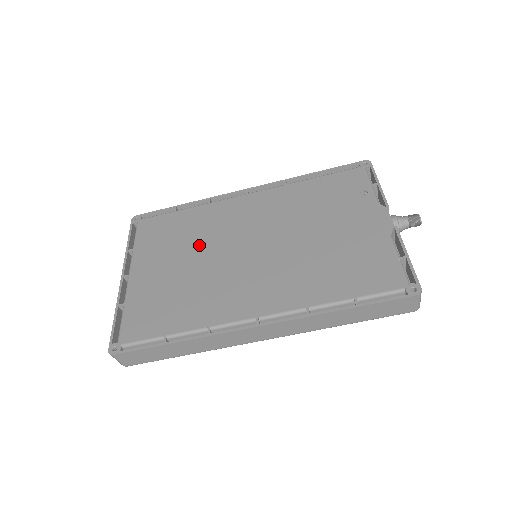
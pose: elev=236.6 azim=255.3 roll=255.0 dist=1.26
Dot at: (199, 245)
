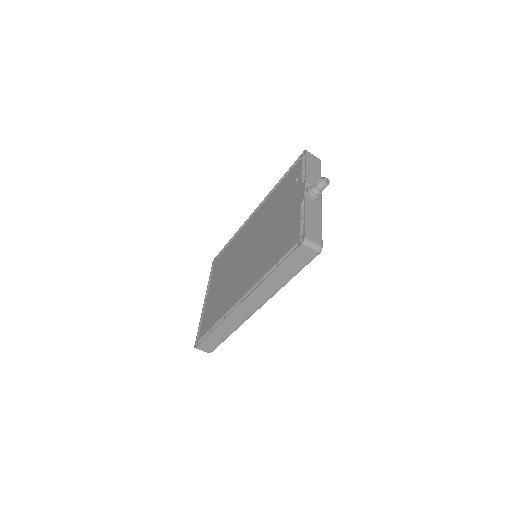
Dot at: (231, 264)
